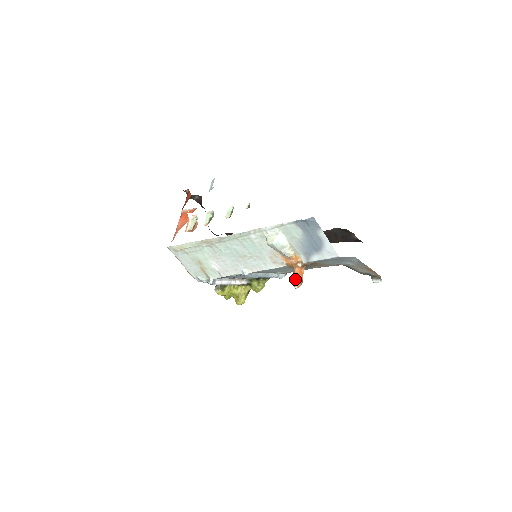
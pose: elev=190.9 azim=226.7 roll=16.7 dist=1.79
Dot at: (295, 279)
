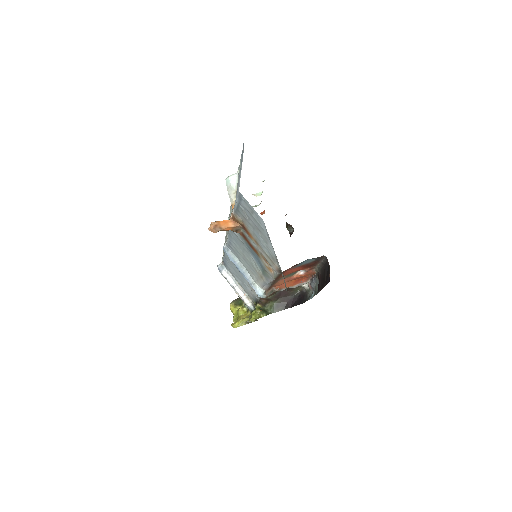
Dot at: (215, 221)
